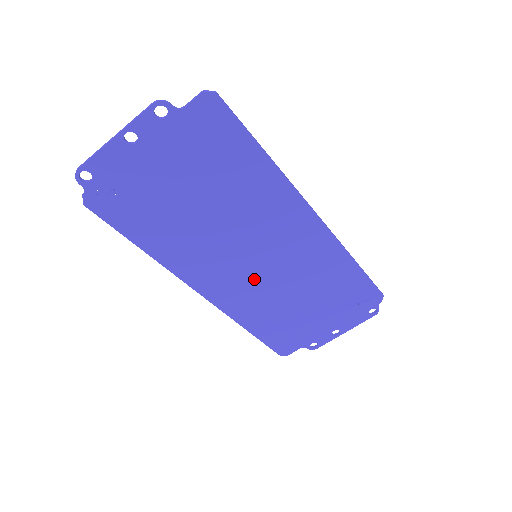
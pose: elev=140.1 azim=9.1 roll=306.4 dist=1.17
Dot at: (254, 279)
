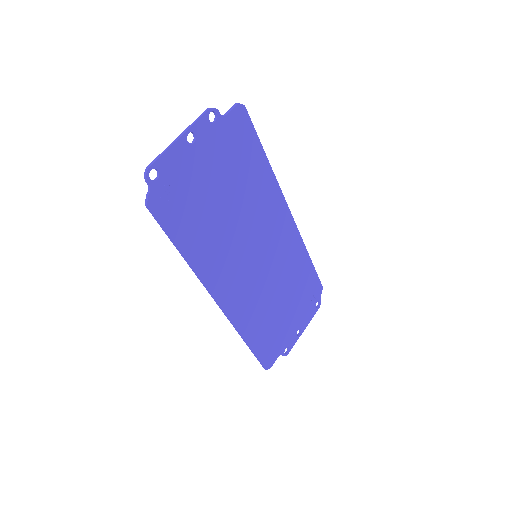
Dot at: (254, 281)
